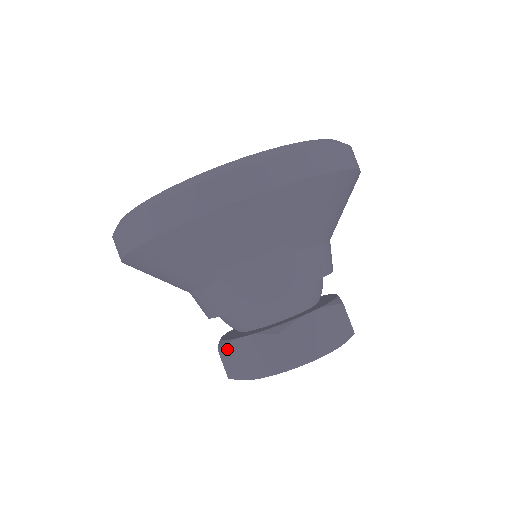
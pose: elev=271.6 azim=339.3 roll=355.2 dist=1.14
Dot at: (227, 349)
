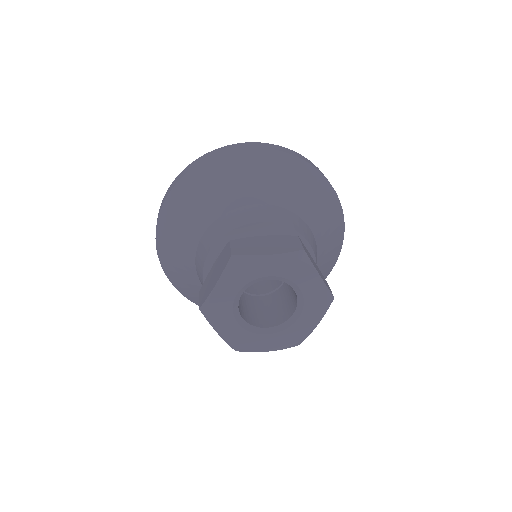
Dot at: (203, 286)
